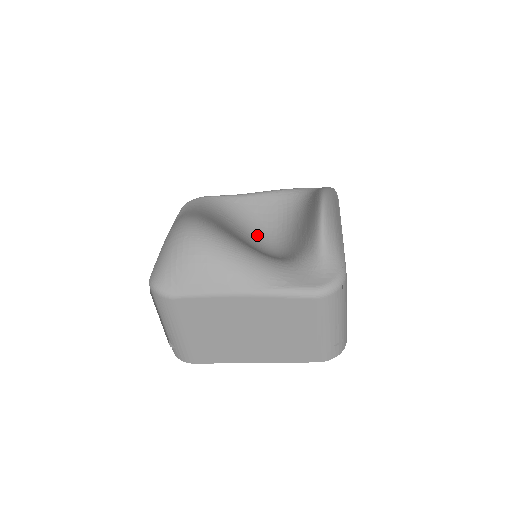
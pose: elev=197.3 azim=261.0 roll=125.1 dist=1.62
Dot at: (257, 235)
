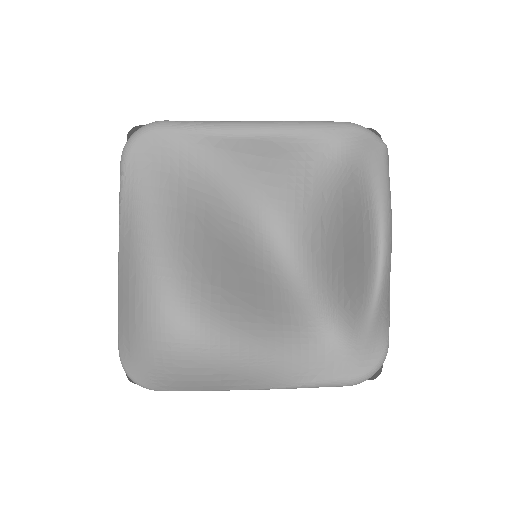
Dot at: (255, 214)
